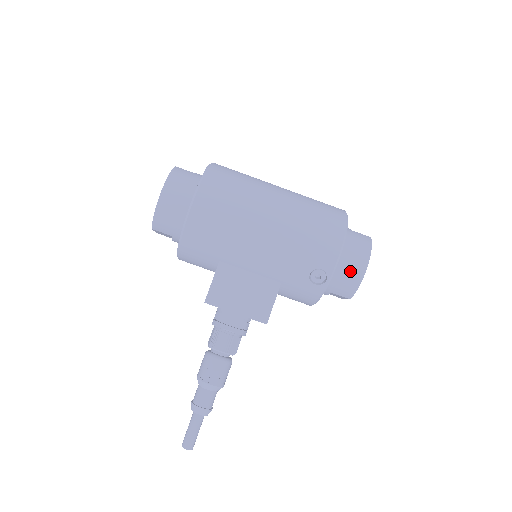
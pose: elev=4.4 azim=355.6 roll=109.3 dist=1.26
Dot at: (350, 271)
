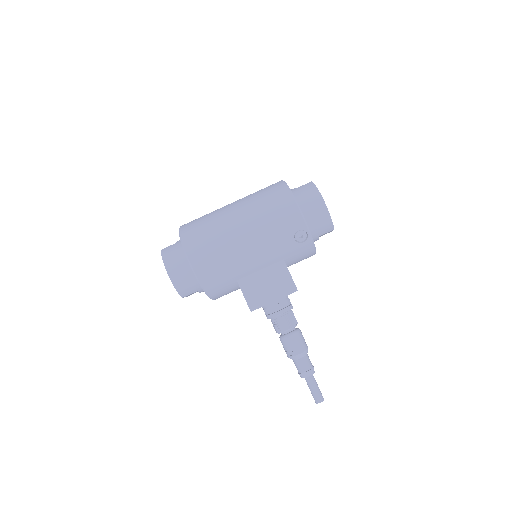
Dot at: (317, 215)
